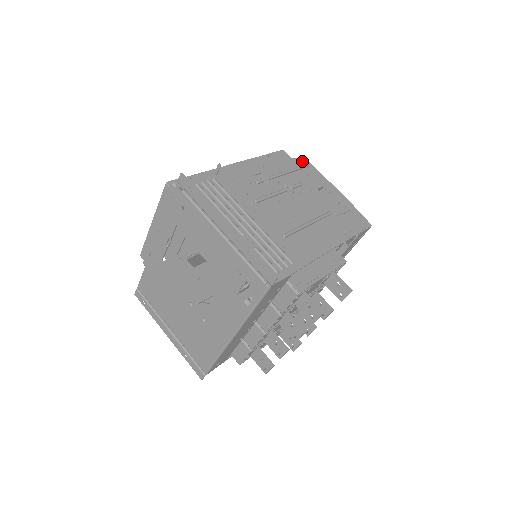
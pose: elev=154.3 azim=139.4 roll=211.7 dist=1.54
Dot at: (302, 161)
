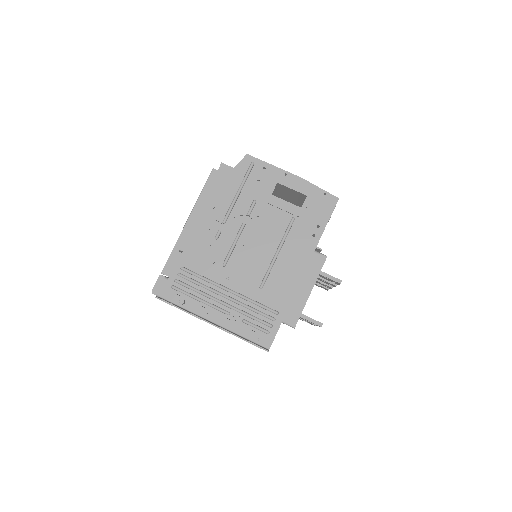
Dot at: (245, 162)
